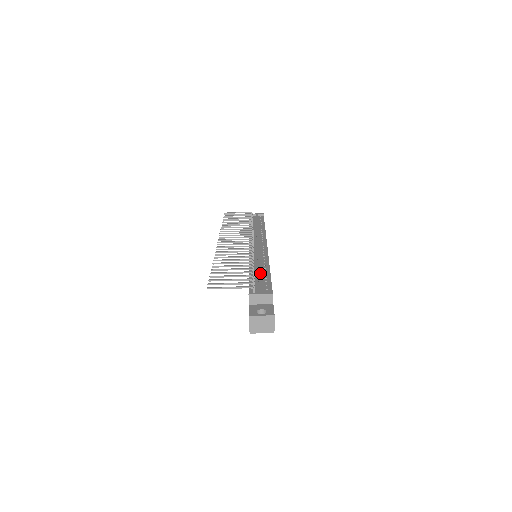
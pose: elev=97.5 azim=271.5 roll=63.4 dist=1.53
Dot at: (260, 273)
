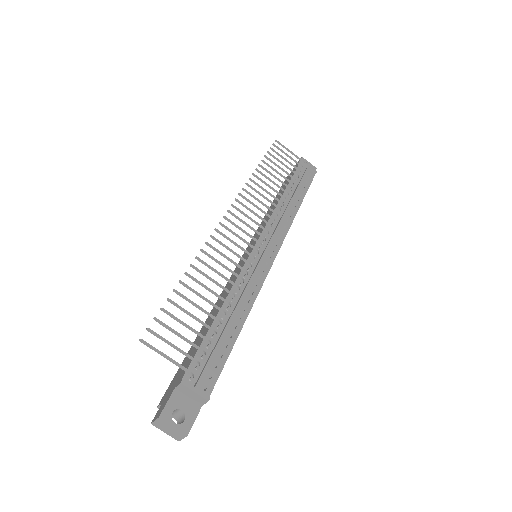
Dot at: (225, 334)
